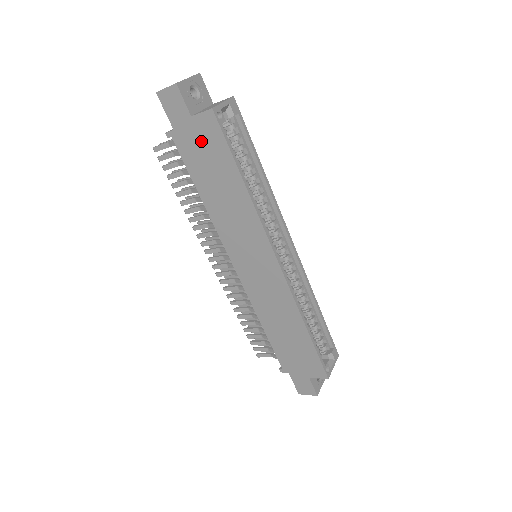
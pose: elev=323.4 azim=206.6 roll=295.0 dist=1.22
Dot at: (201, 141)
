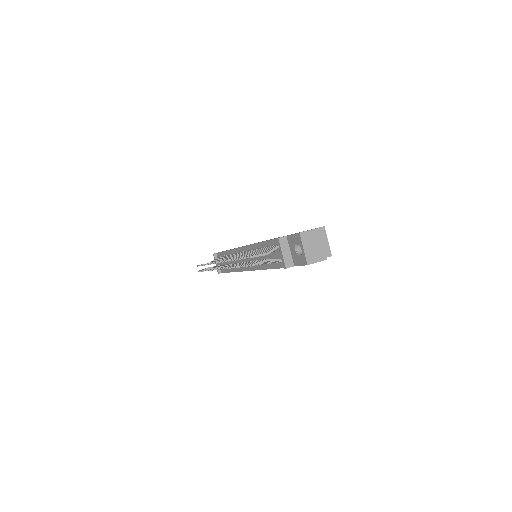
Dot at: occluded
